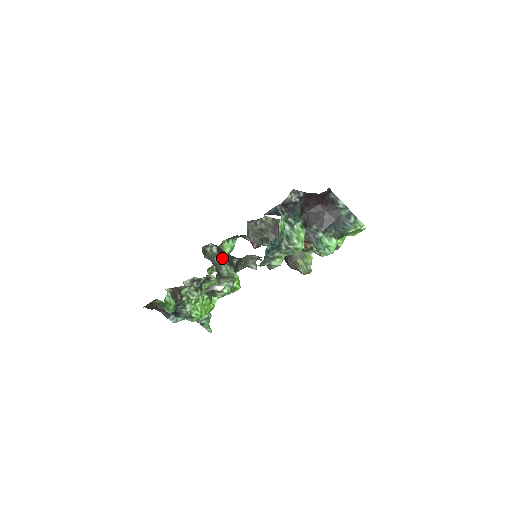
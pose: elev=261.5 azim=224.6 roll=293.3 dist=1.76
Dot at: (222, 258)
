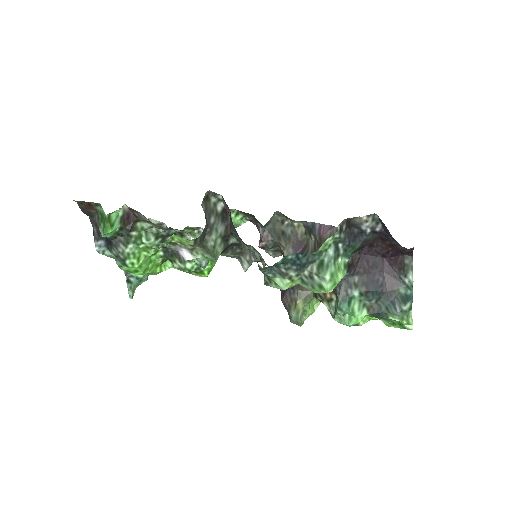
Dot at: (221, 223)
